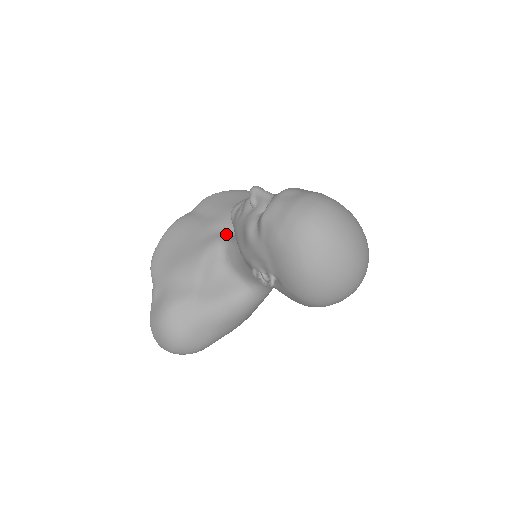
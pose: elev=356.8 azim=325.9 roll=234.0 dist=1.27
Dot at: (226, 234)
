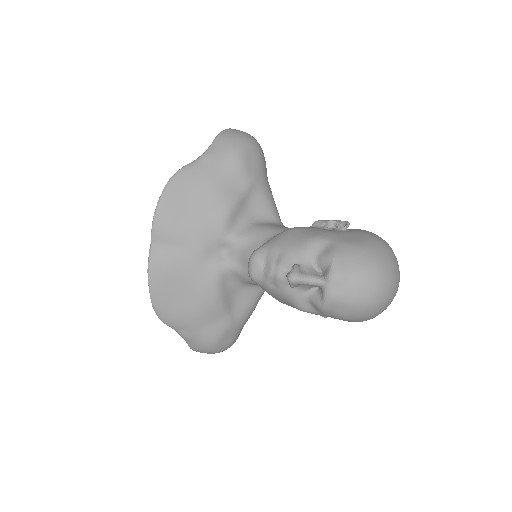
Dot at: (218, 257)
